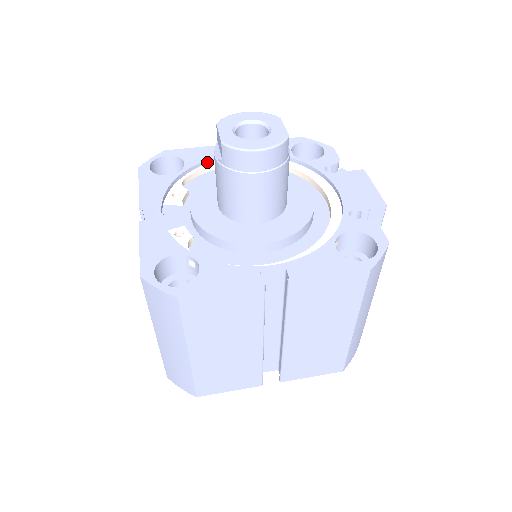
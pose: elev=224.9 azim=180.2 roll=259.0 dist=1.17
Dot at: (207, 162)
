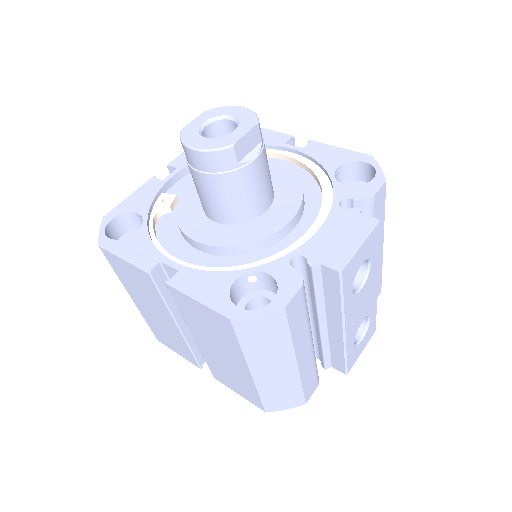
Dot at: occluded
